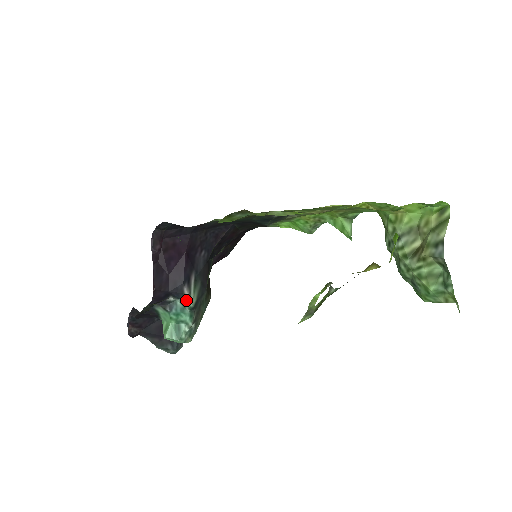
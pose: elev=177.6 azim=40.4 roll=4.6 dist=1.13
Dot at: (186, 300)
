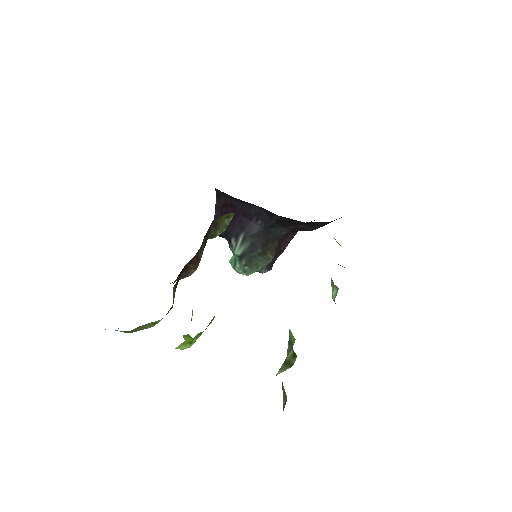
Dot at: (233, 248)
